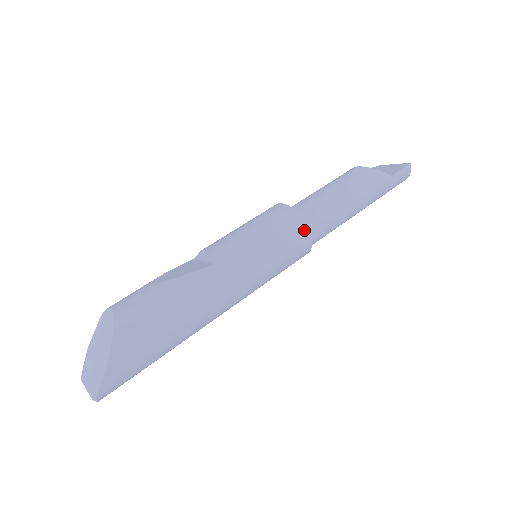
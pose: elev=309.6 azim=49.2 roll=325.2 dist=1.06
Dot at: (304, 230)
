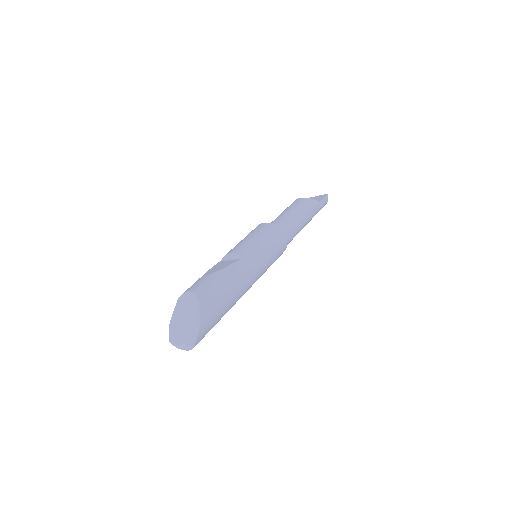
Dot at: (283, 236)
